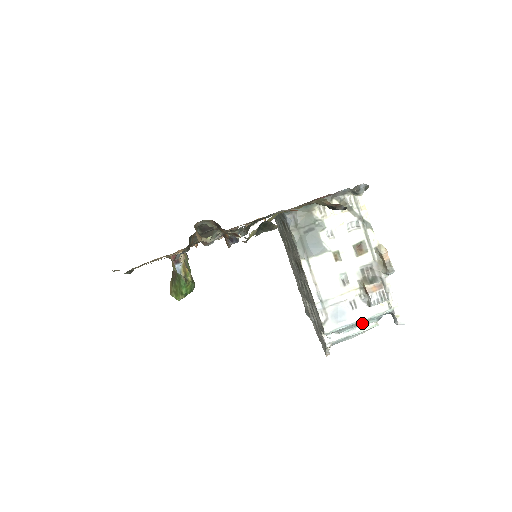
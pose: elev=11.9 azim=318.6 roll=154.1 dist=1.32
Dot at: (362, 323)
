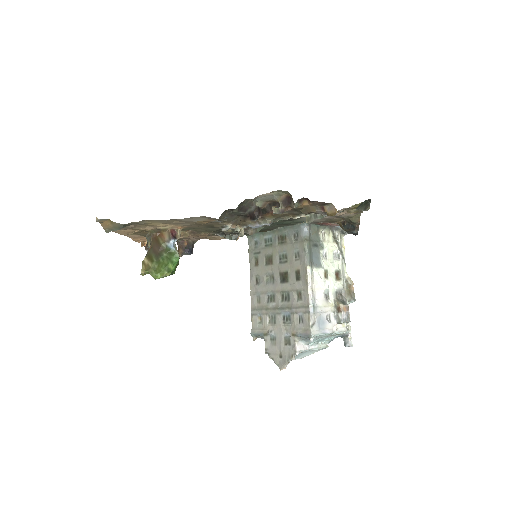
Dot at: (323, 340)
